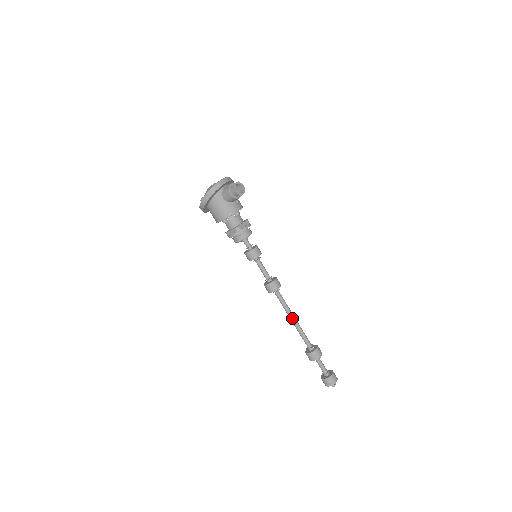
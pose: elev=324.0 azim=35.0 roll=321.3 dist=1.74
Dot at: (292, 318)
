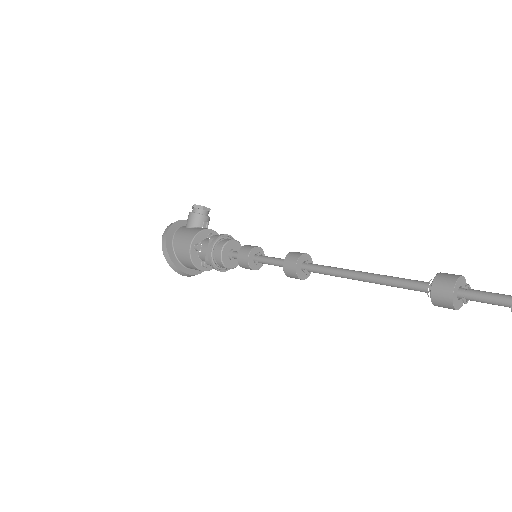
Dot at: (357, 272)
